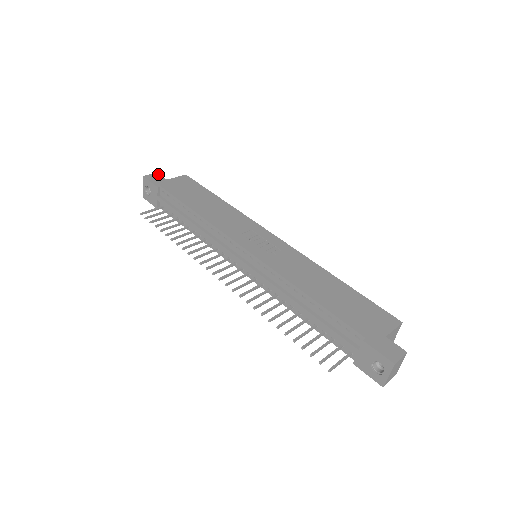
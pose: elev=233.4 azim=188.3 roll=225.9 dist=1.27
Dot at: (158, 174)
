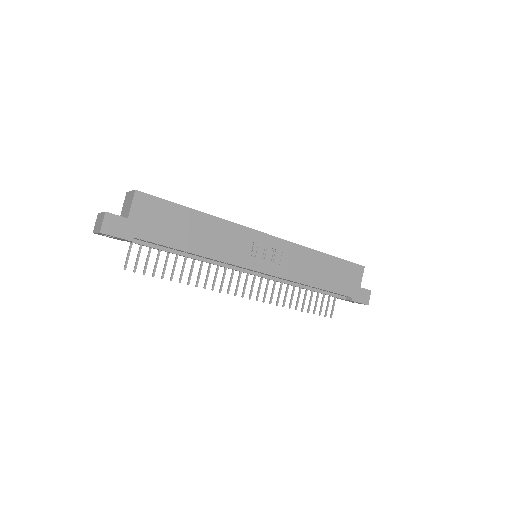
Dot at: (110, 215)
